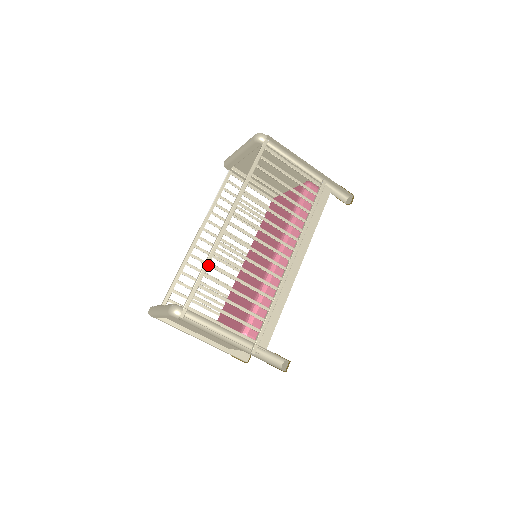
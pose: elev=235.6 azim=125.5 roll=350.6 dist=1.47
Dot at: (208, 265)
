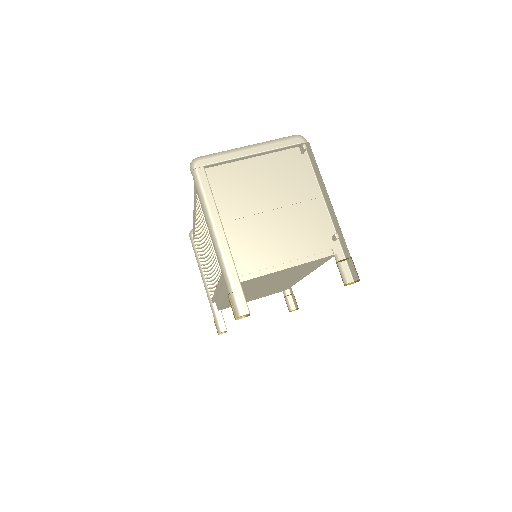
Dot at: occluded
